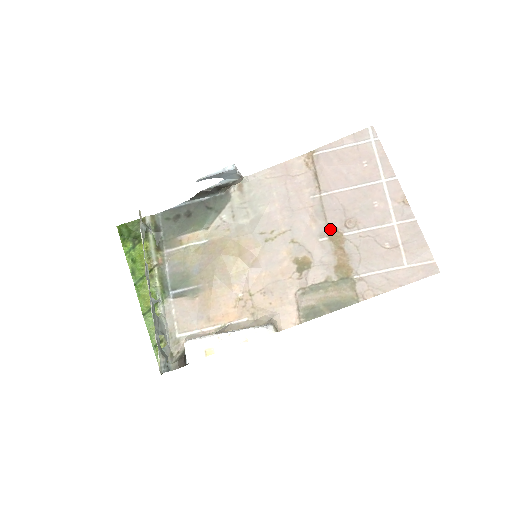
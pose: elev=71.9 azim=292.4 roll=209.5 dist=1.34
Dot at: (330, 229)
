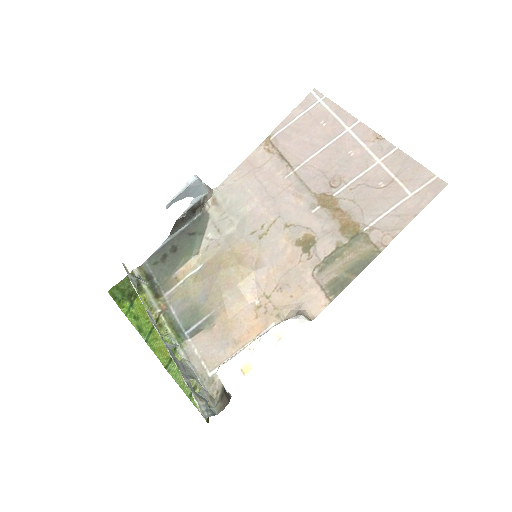
Dot at: (318, 197)
